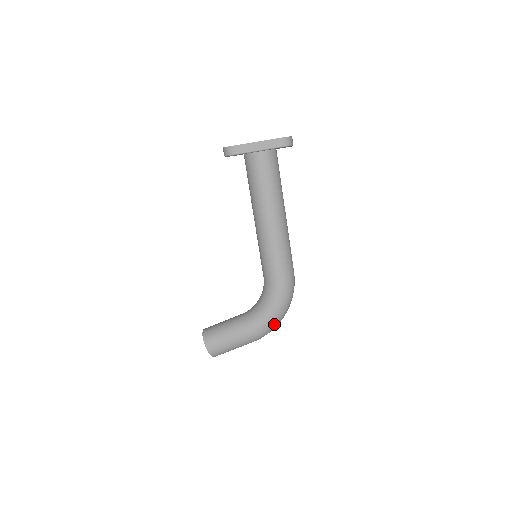
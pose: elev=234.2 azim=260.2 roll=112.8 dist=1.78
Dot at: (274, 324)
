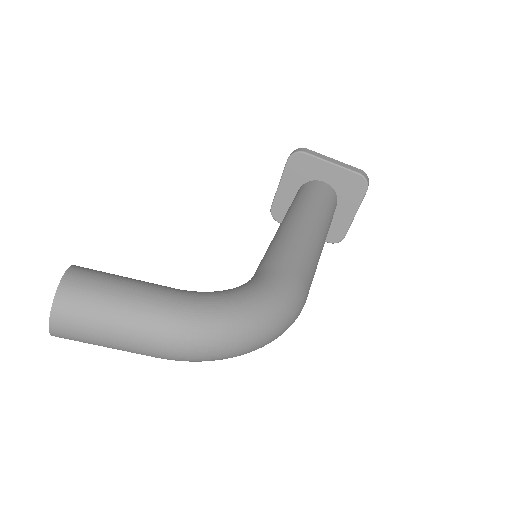
Dot at: (235, 323)
